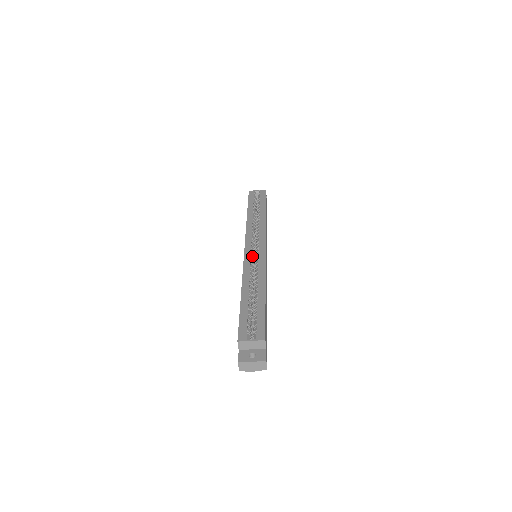
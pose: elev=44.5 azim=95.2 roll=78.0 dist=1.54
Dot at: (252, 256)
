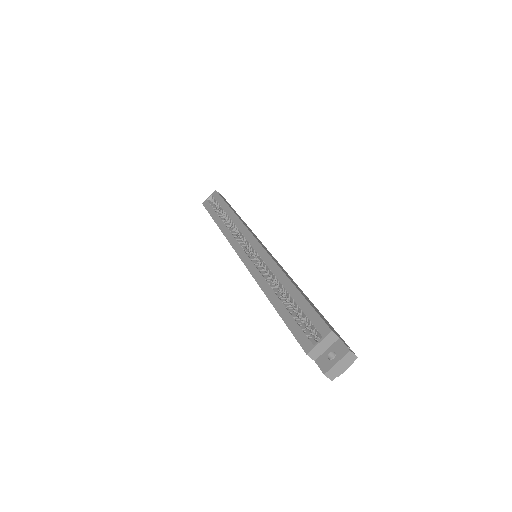
Dot at: (252, 259)
